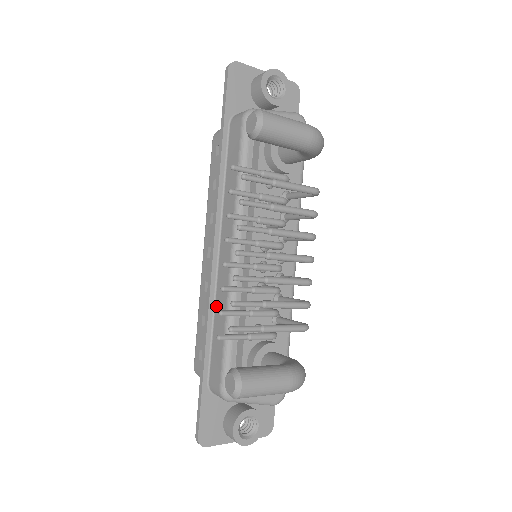
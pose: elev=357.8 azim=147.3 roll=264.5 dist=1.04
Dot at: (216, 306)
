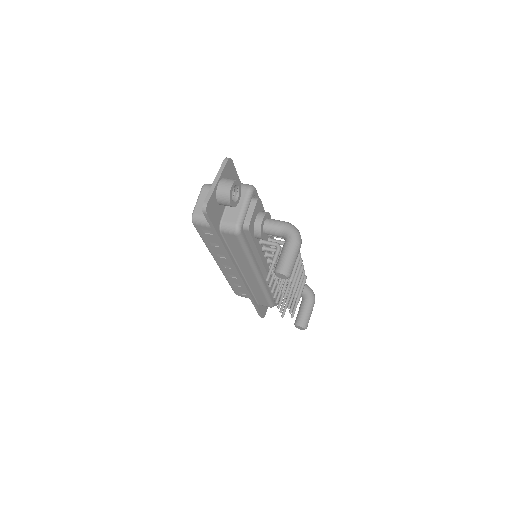
Dot at: (251, 288)
